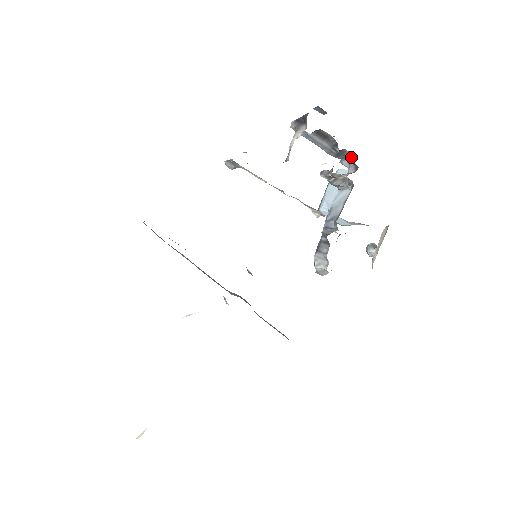
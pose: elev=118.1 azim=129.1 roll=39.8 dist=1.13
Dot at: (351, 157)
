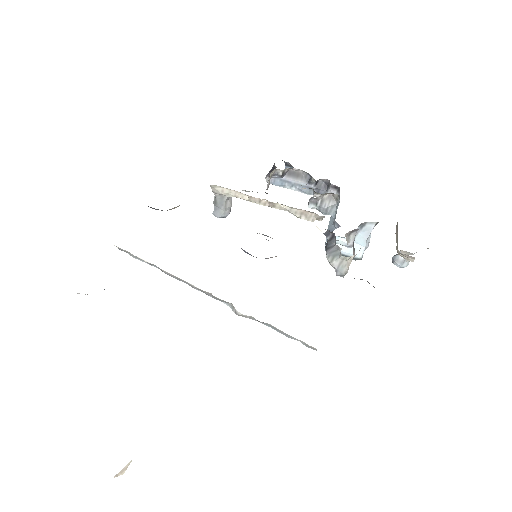
Dot at: (329, 183)
